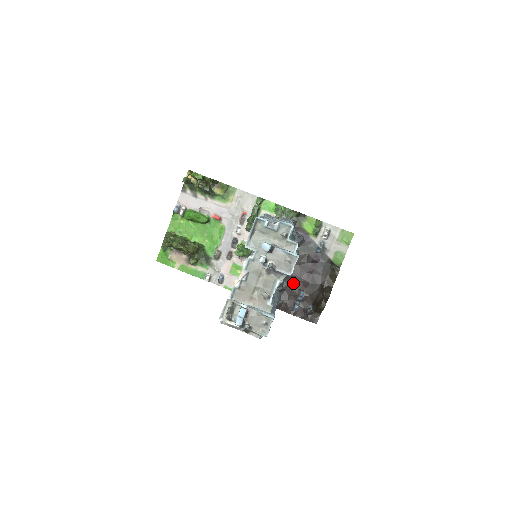
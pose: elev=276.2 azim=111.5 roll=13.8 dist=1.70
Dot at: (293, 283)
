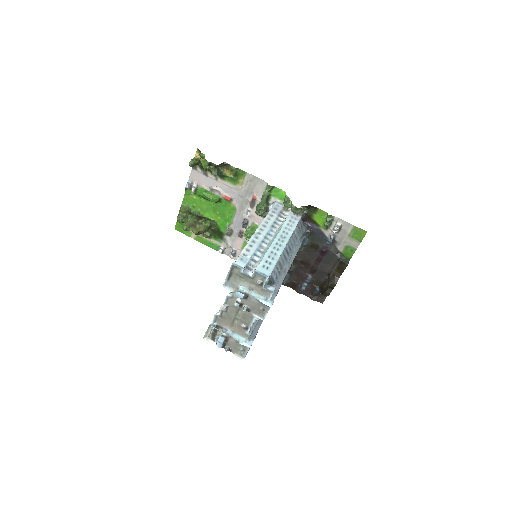
Dot at: (301, 267)
